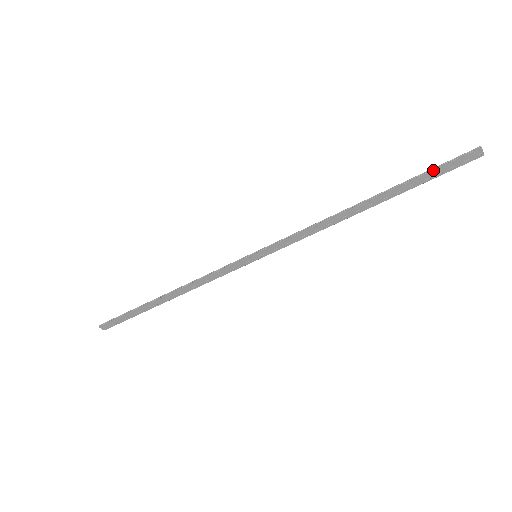
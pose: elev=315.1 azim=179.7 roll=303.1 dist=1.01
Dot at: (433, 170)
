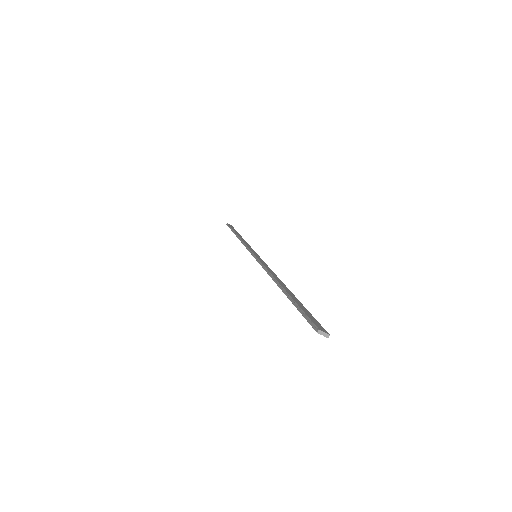
Dot at: (299, 311)
